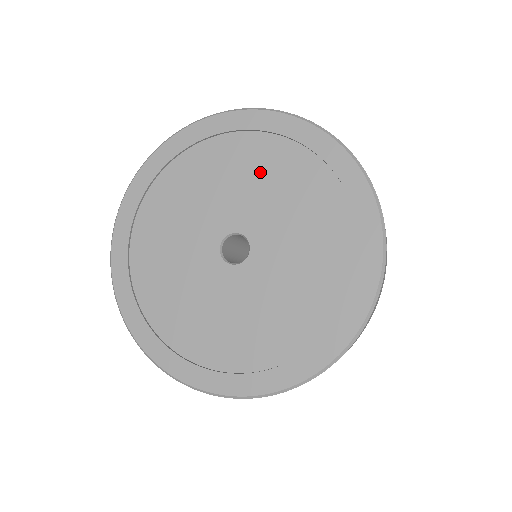
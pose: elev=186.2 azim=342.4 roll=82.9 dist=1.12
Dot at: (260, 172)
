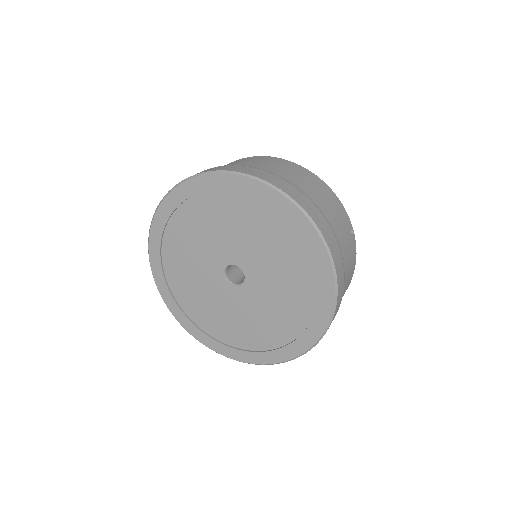
Dot at: (226, 220)
